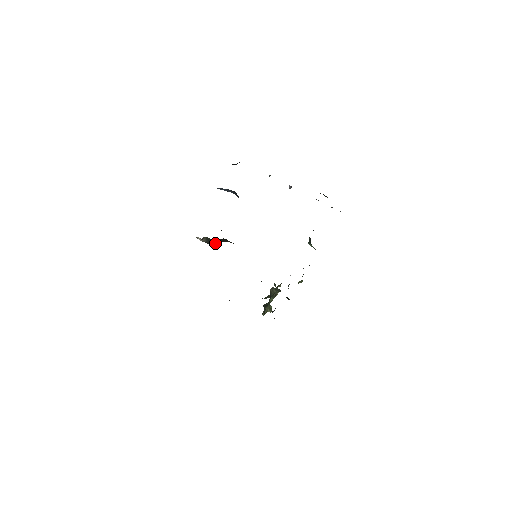
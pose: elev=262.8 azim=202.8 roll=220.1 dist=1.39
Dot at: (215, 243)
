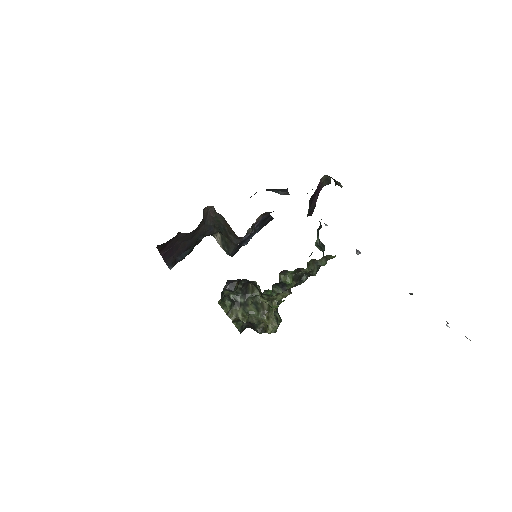
Dot at: (229, 247)
